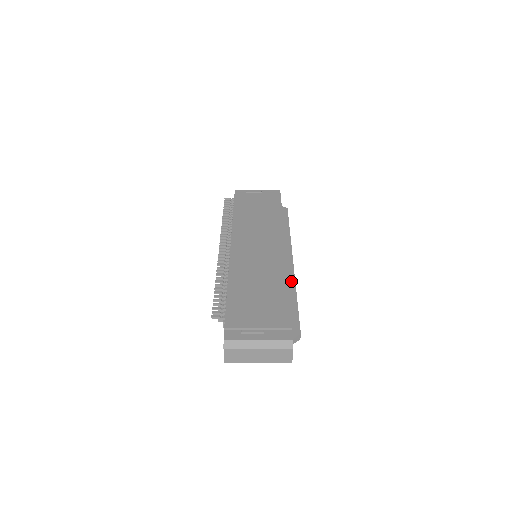
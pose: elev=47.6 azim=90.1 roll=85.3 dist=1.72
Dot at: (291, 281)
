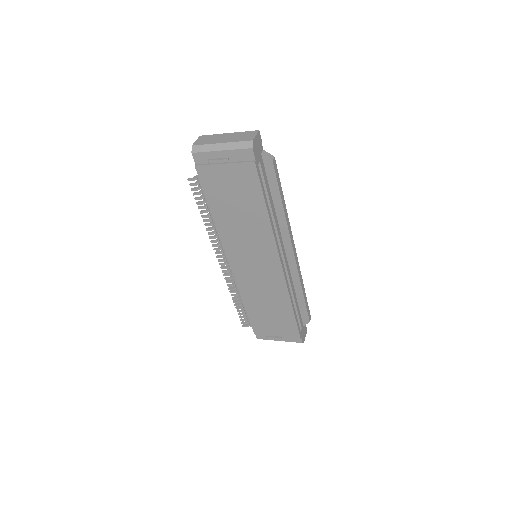
Dot at: (296, 278)
